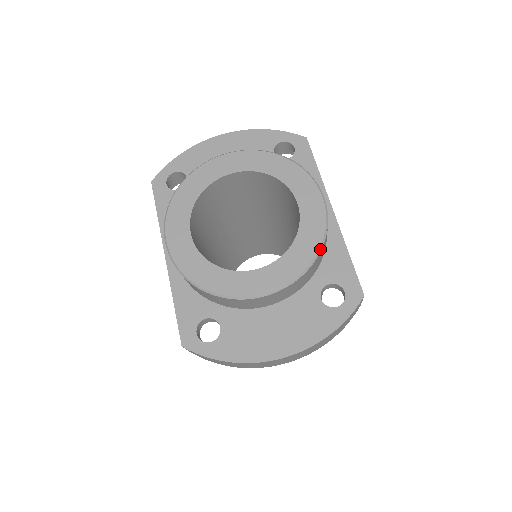
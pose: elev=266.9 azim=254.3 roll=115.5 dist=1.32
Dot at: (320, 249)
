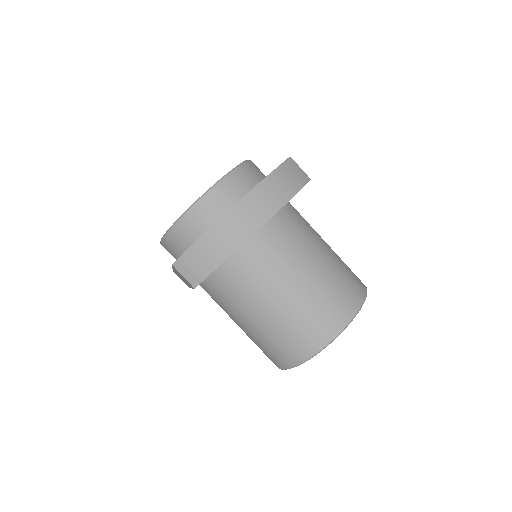
Dot at: (244, 162)
